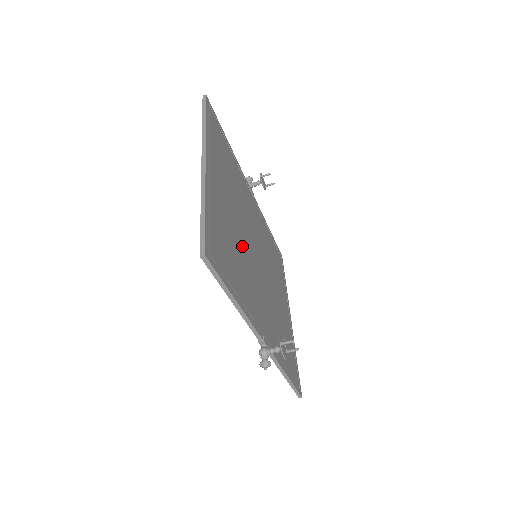
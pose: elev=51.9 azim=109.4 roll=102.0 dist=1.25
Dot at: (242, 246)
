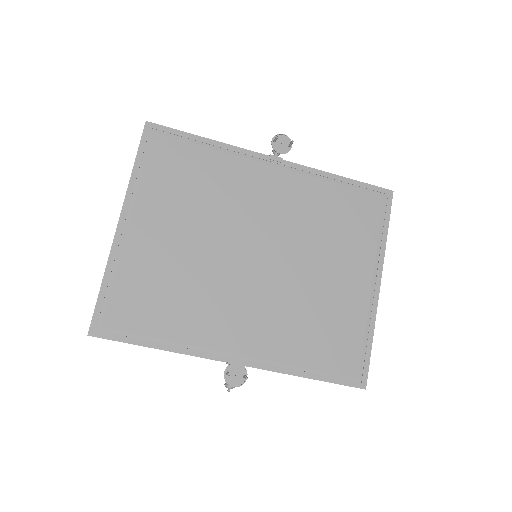
Dot at: (202, 271)
